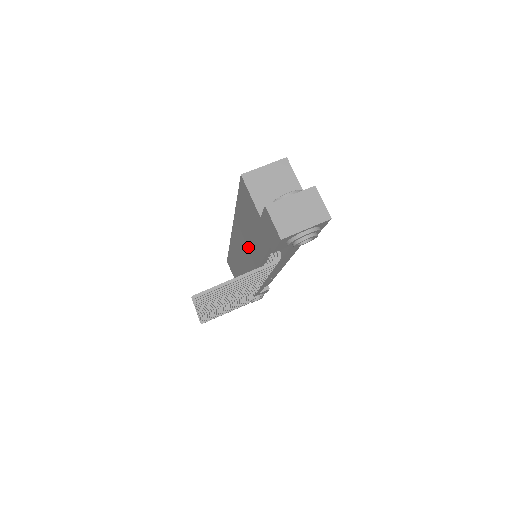
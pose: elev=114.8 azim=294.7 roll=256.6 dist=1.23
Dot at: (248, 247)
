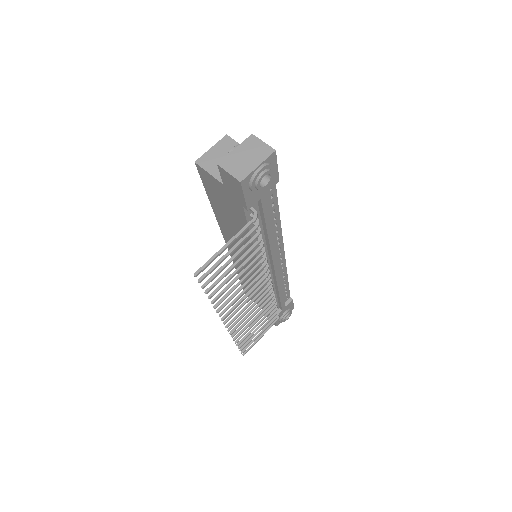
Dot at: occluded
